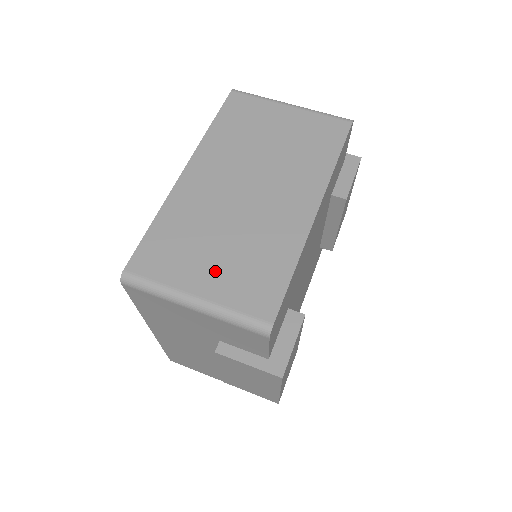
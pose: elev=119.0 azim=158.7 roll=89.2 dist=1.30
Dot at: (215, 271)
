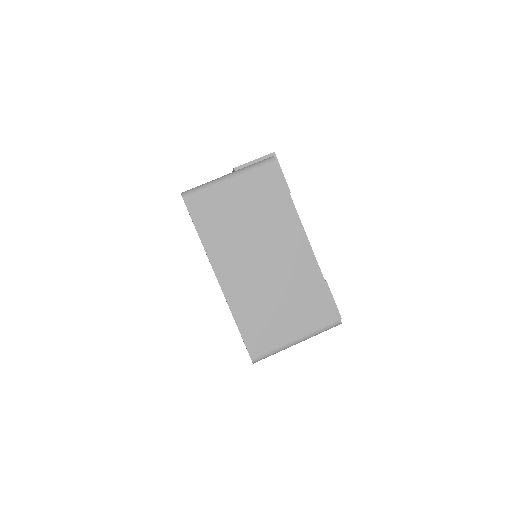
Dot at: (293, 320)
